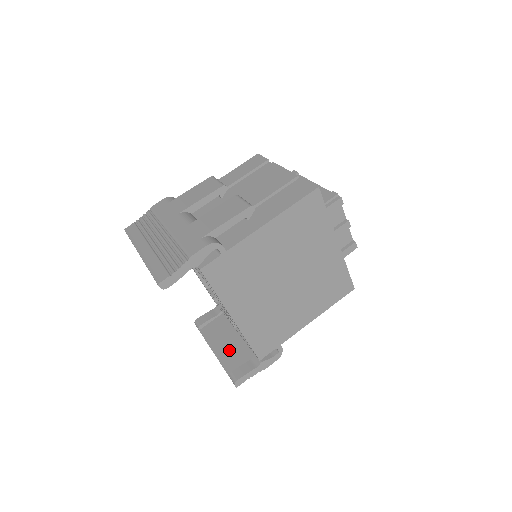
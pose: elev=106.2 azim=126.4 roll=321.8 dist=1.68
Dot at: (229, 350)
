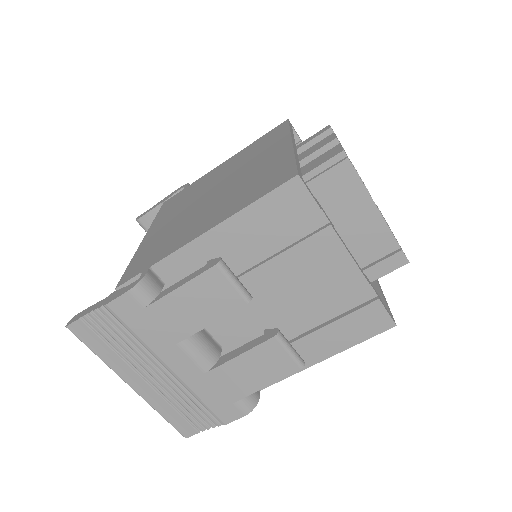
Dot at: occluded
